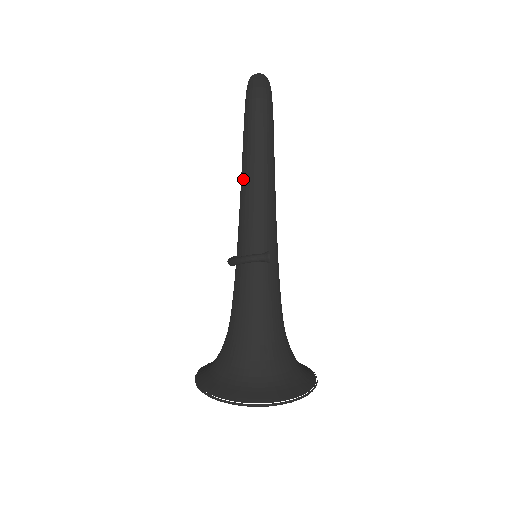
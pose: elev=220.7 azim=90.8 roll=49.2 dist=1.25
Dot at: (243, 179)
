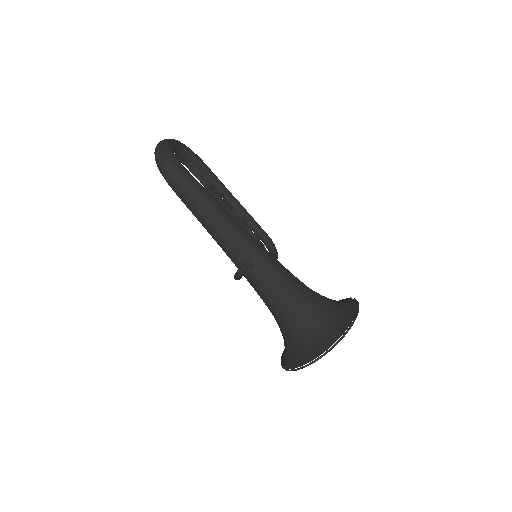
Dot at: occluded
